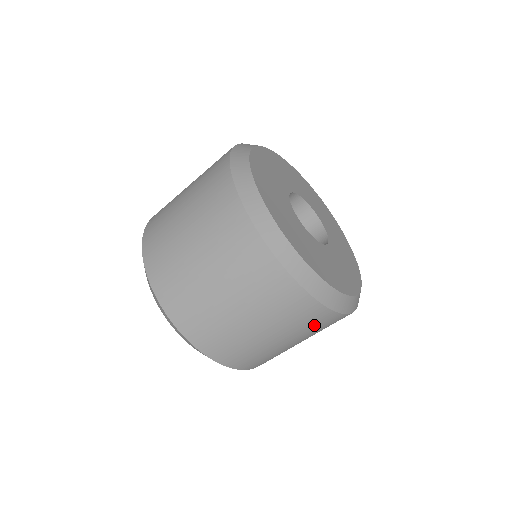
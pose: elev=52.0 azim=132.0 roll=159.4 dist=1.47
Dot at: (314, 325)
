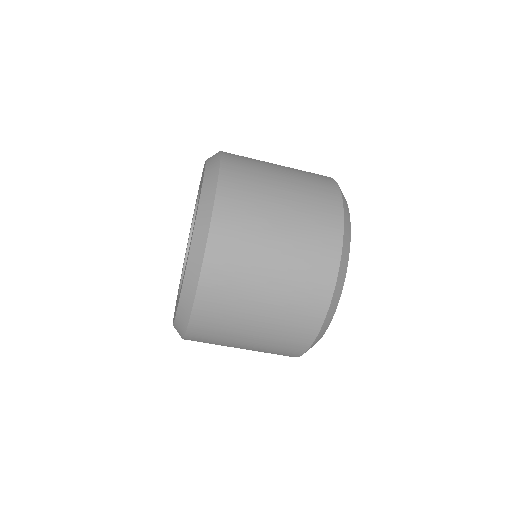
Dot at: occluded
